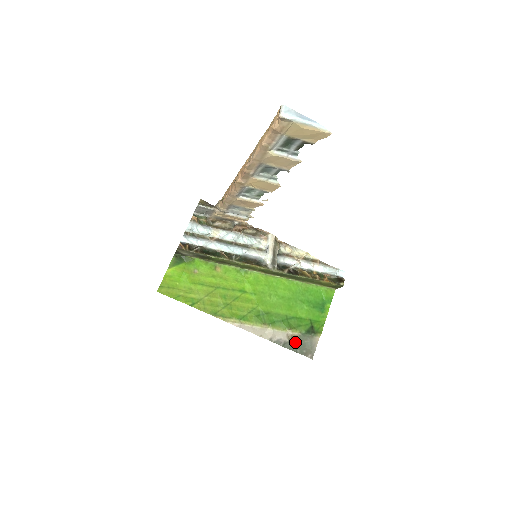
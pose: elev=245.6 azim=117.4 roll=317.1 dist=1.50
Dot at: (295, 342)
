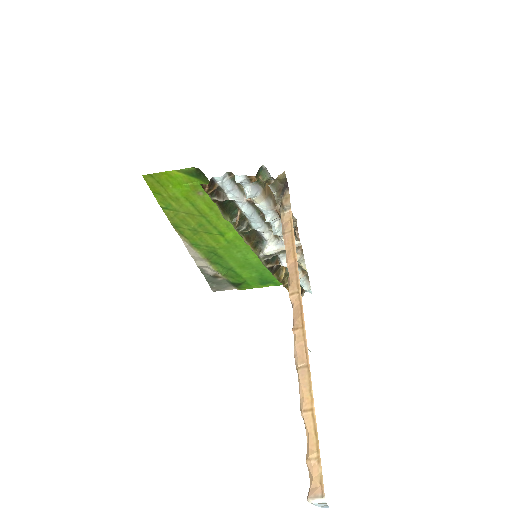
Dot at: (216, 279)
